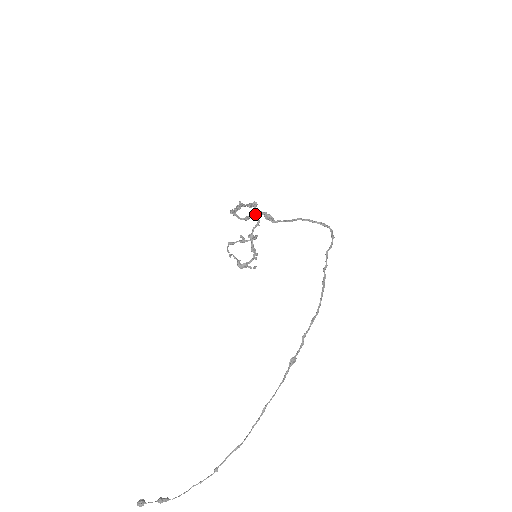
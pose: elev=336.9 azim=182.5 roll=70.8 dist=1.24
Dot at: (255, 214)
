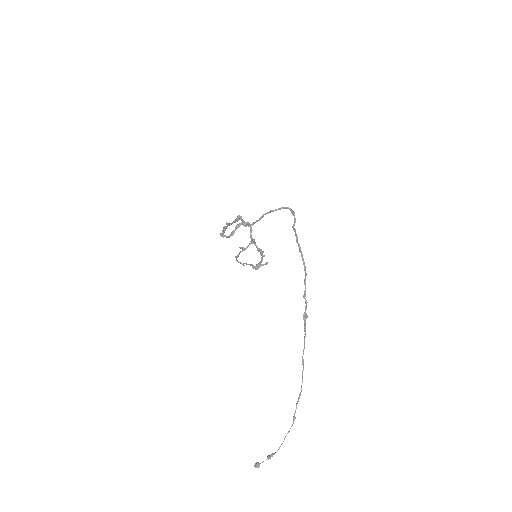
Dot at: (236, 228)
